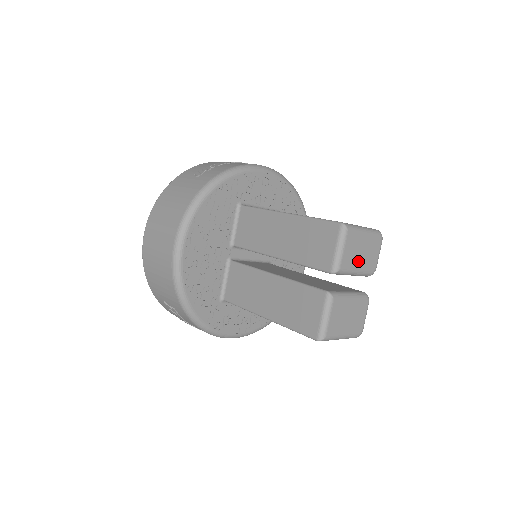
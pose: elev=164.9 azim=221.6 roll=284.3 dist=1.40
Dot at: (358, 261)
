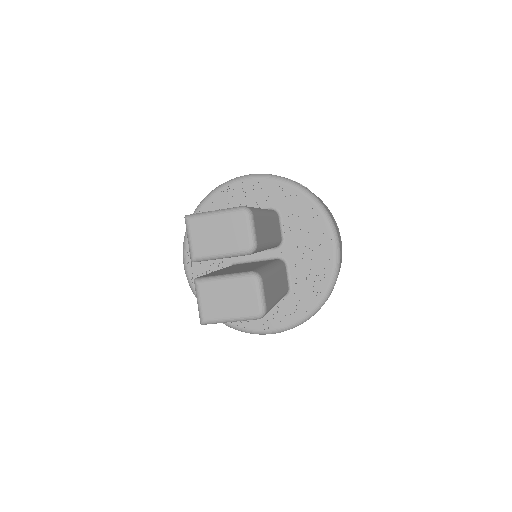
Dot at: (217, 244)
